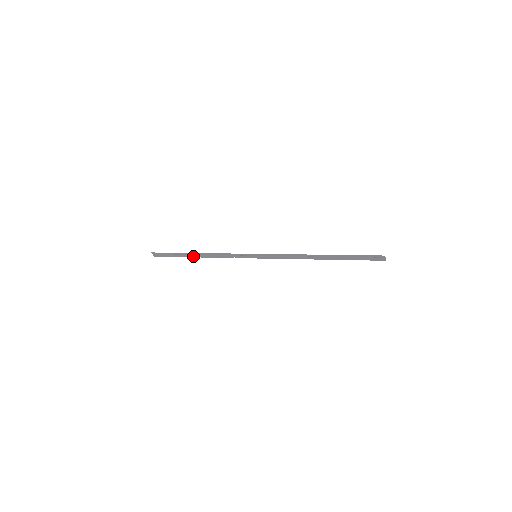
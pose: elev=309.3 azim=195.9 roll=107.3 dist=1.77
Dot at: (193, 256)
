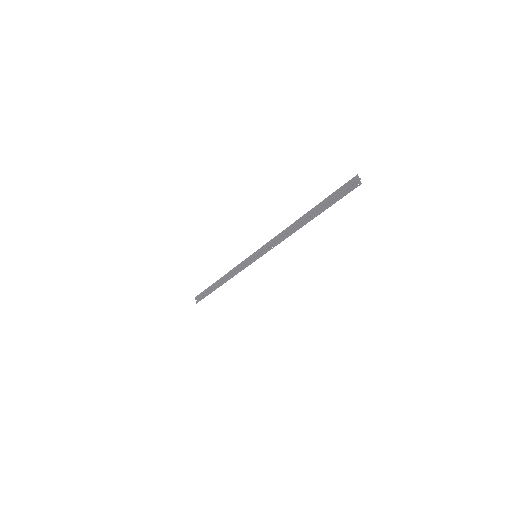
Dot at: (218, 286)
